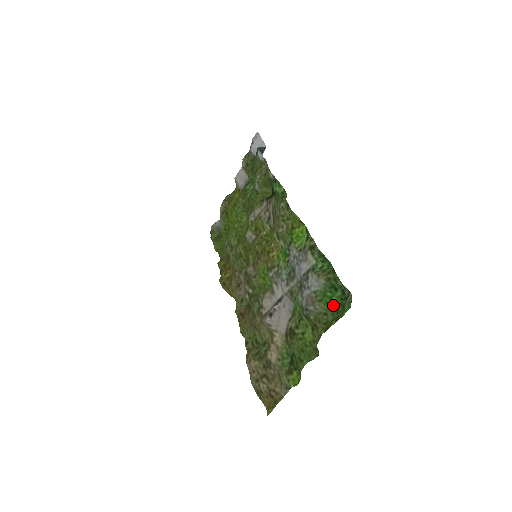
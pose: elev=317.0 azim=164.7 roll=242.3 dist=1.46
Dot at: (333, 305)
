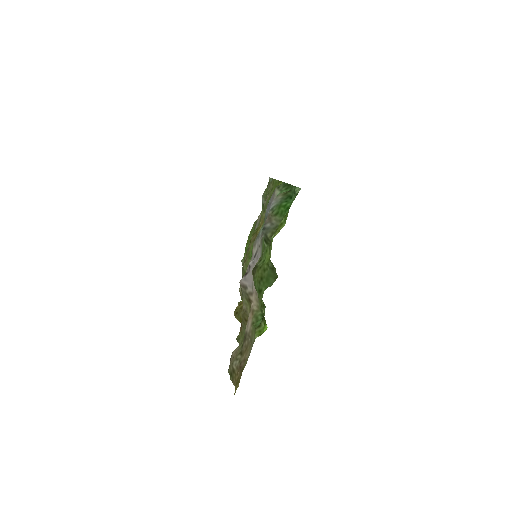
Dot at: (287, 211)
